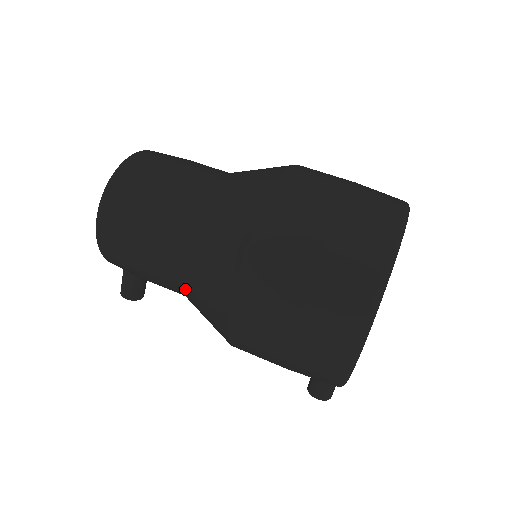
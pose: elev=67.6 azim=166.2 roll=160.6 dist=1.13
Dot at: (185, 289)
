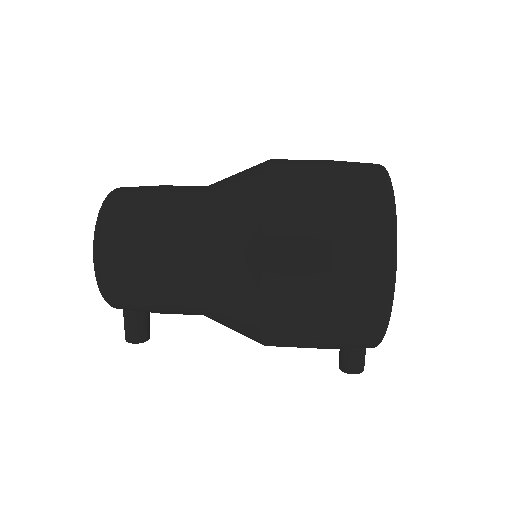
Dot at: (204, 302)
